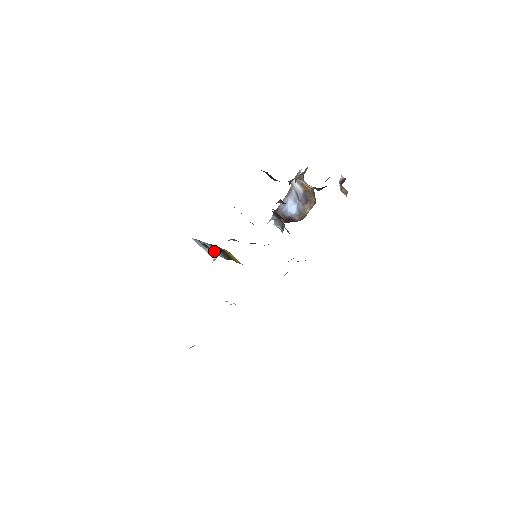
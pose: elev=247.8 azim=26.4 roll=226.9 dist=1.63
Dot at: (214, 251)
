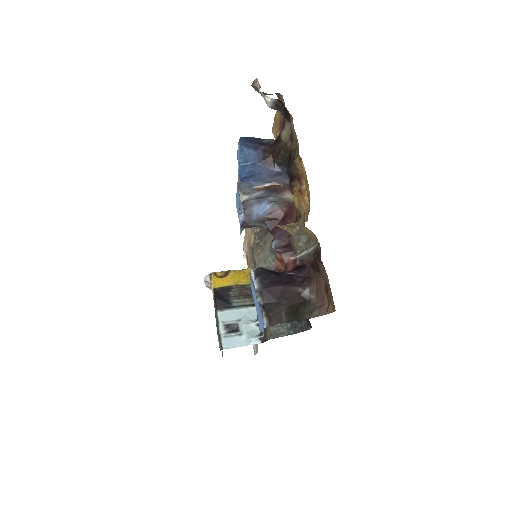
Dot at: (249, 326)
